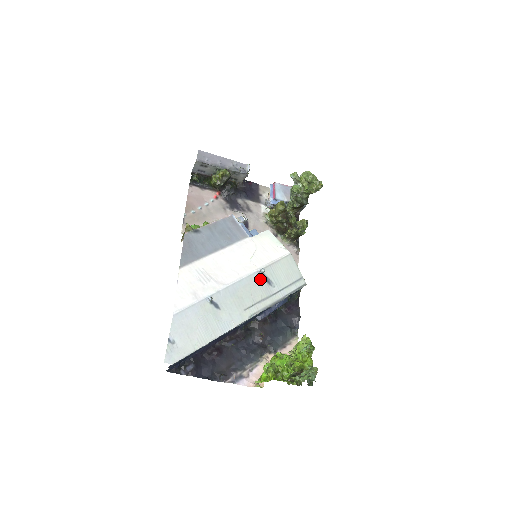
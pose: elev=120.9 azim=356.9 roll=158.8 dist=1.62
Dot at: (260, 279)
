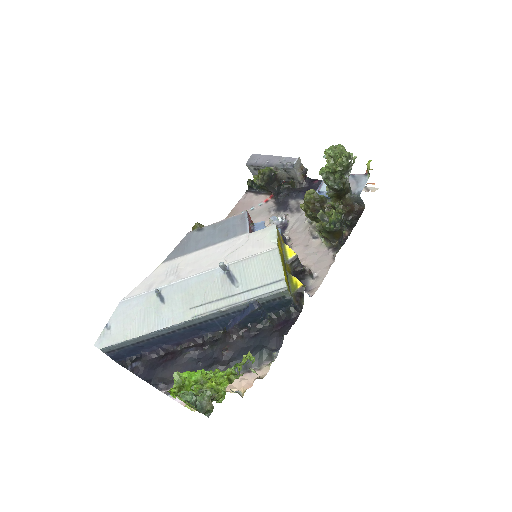
Dot at: (223, 276)
